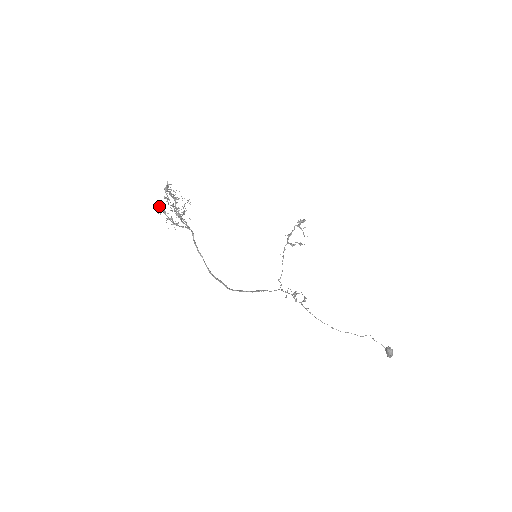
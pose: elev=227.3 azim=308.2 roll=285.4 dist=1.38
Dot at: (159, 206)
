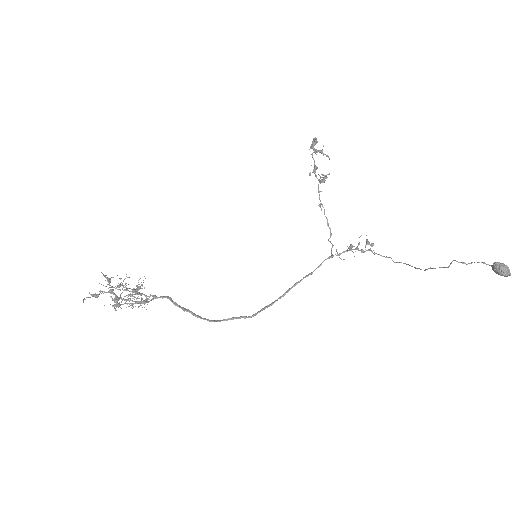
Dot at: (114, 302)
